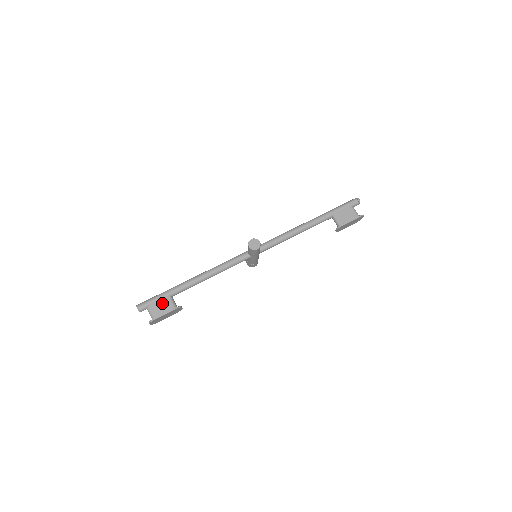
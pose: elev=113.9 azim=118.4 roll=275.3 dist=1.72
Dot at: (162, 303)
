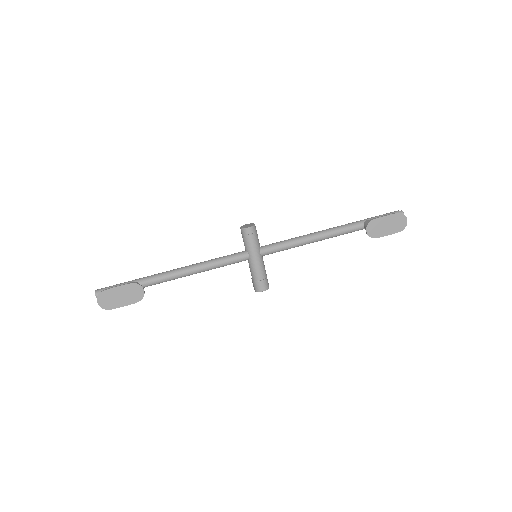
Dot at: occluded
